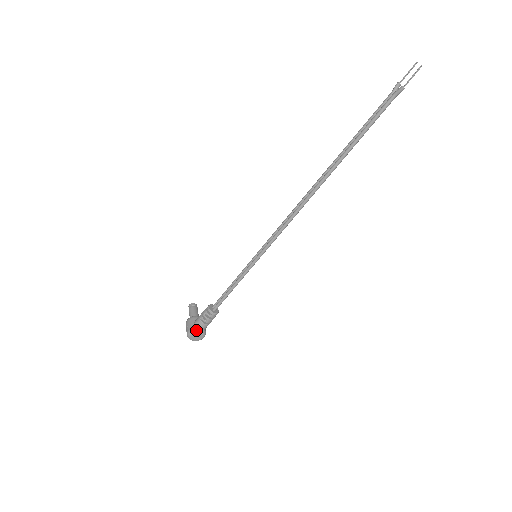
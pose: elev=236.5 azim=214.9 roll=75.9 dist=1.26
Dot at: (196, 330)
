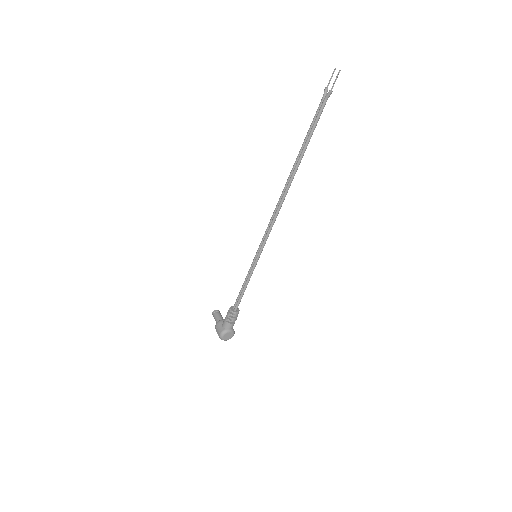
Dot at: (226, 331)
